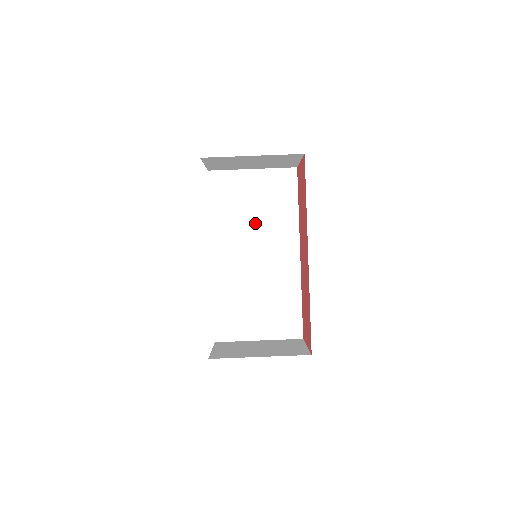
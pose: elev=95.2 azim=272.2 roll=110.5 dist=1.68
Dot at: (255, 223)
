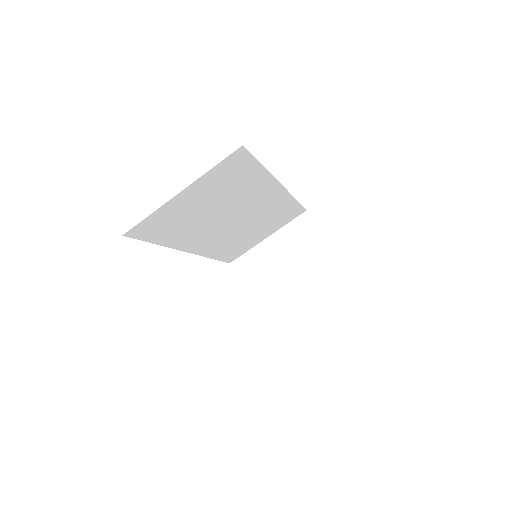
Dot at: (218, 211)
